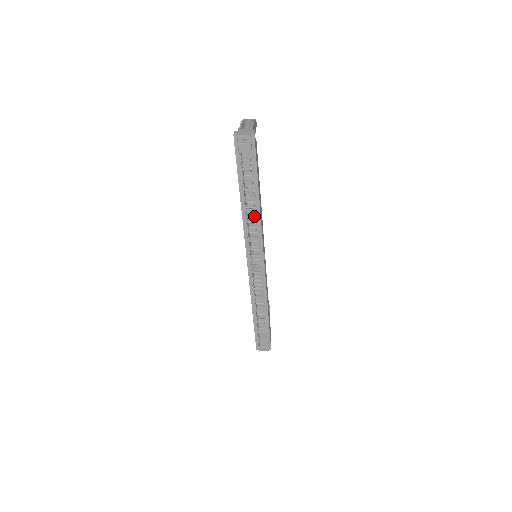
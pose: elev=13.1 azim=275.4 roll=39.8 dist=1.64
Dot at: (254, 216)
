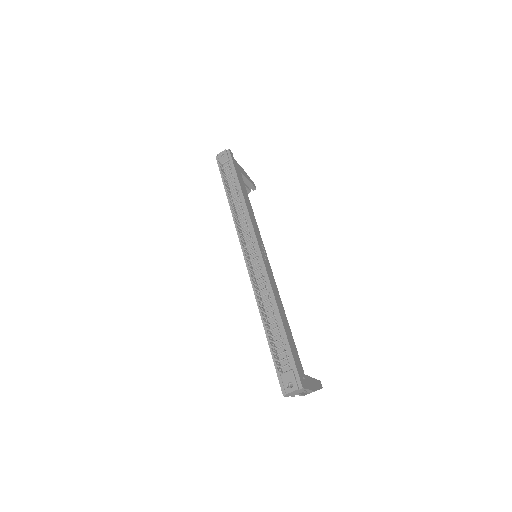
Dot at: (241, 208)
